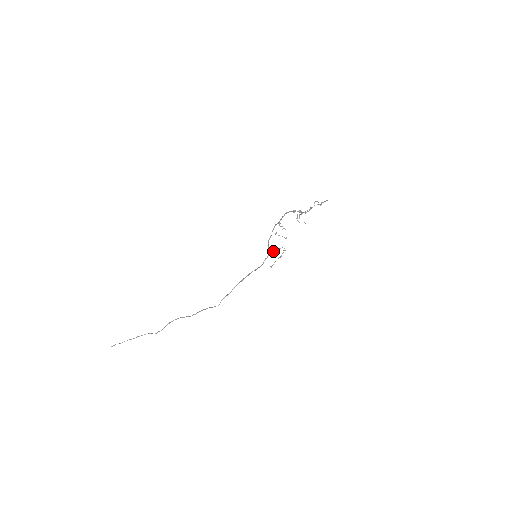
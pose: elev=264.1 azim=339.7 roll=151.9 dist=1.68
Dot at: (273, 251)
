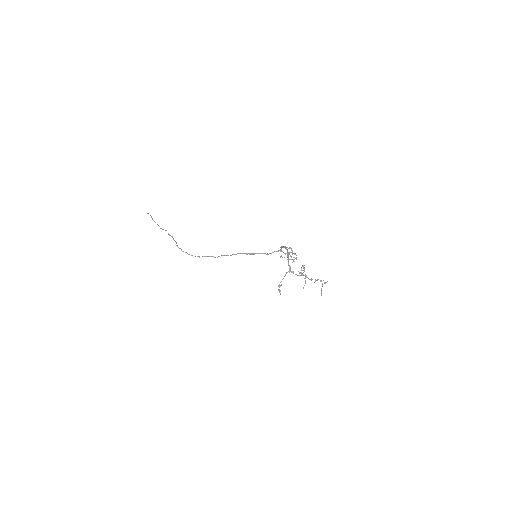
Dot at: (284, 253)
